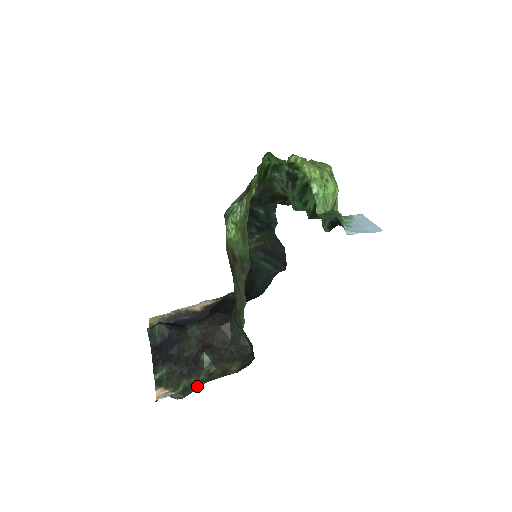
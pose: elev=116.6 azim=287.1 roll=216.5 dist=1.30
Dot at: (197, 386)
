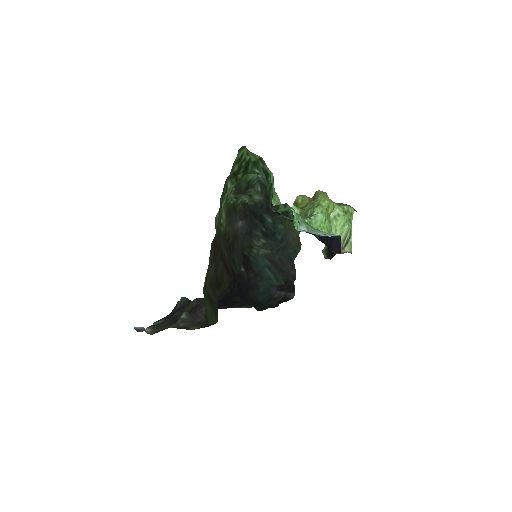
Dot at: occluded
